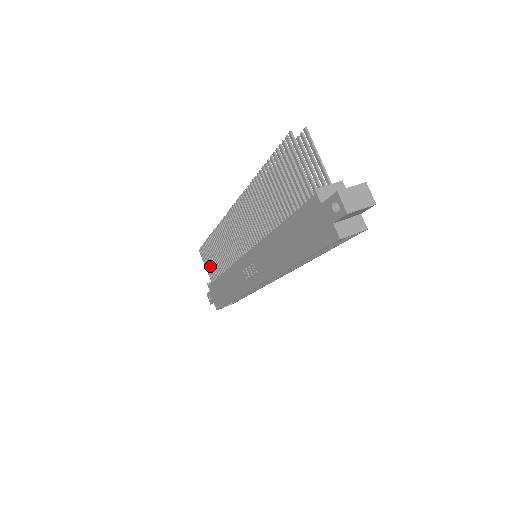
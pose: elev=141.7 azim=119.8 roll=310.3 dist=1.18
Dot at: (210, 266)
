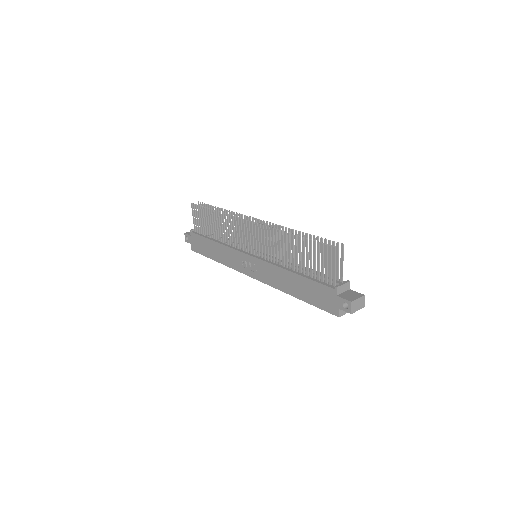
Dot at: (200, 223)
